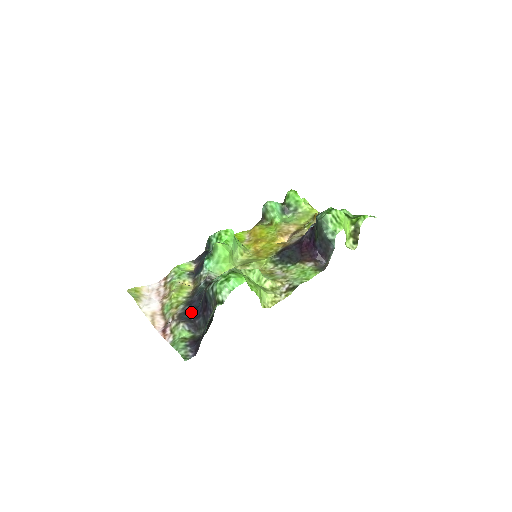
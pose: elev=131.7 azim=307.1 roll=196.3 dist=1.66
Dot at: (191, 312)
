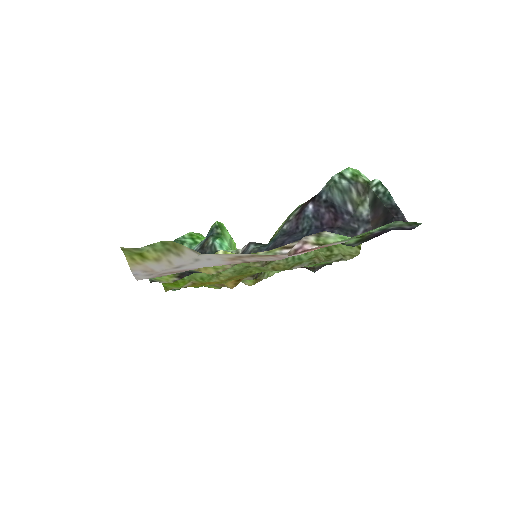
Dot at: occluded
